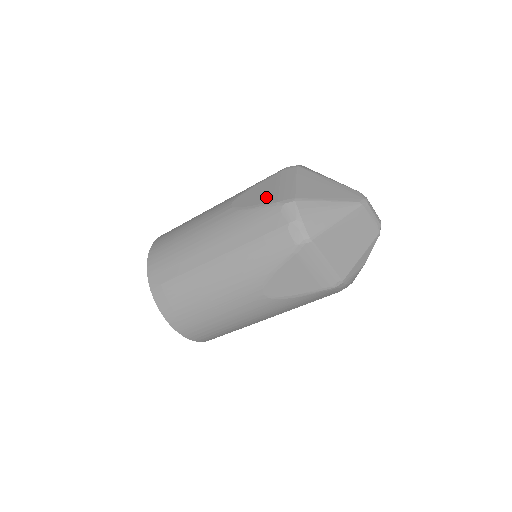
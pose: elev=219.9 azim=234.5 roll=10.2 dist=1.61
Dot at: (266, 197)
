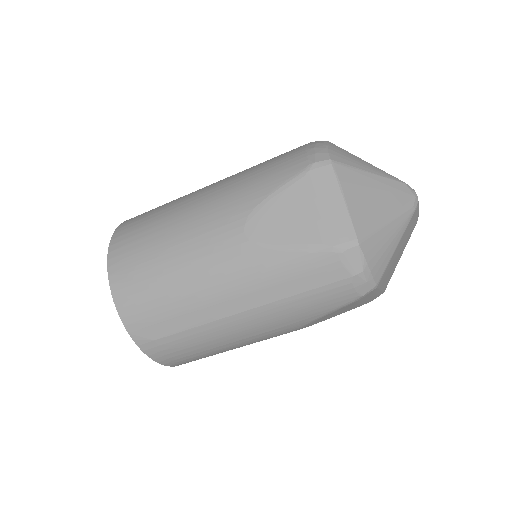
Dot at: (307, 231)
